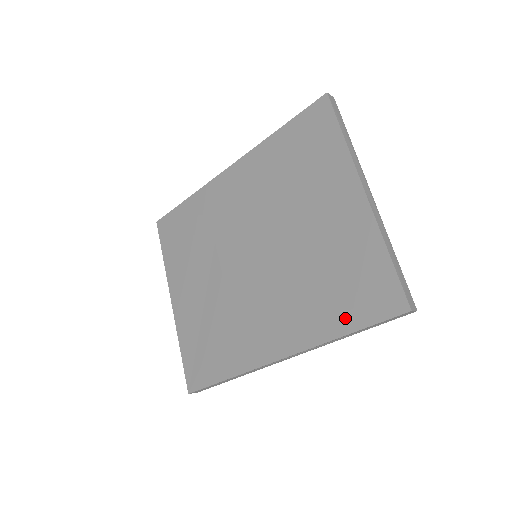
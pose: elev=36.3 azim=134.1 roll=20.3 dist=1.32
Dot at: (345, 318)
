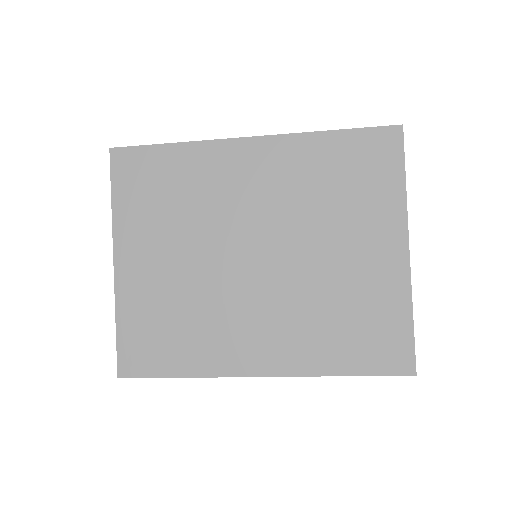
Dot at: (349, 360)
